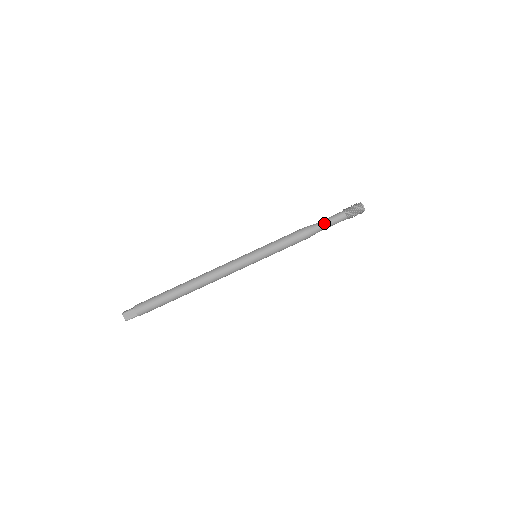
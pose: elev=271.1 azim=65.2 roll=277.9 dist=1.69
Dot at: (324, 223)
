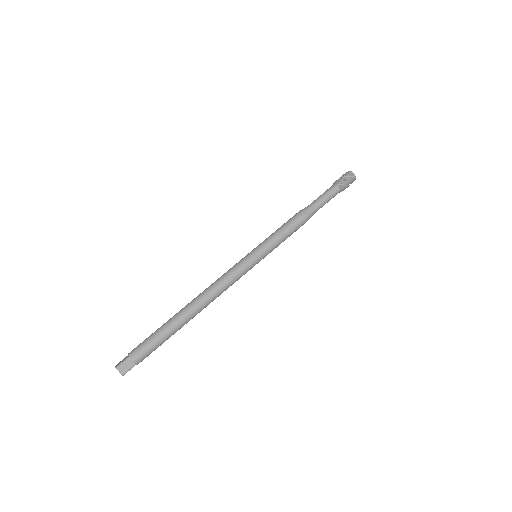
Dot at: (319, 201)
